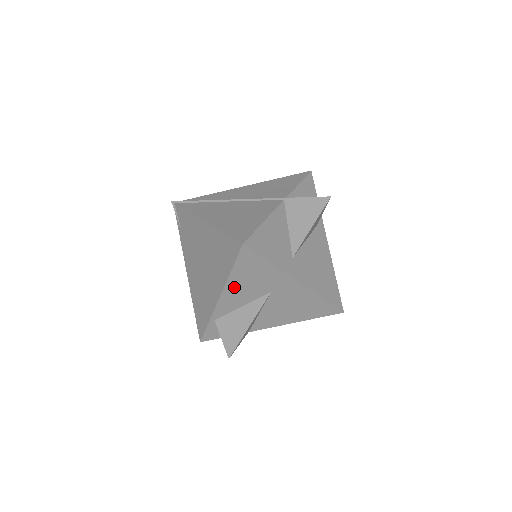
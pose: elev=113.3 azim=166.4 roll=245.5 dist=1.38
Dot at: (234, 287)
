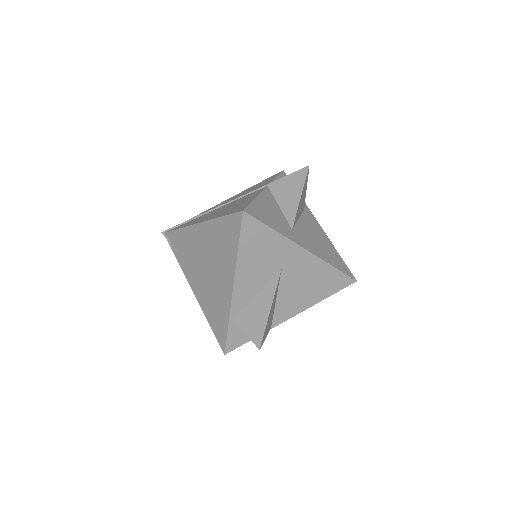
Dot at: (245, 269)
